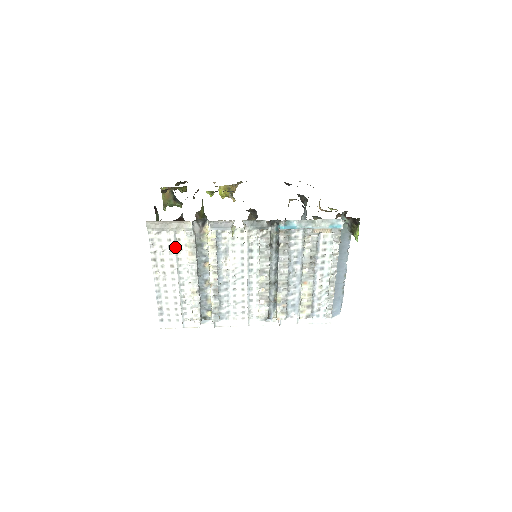
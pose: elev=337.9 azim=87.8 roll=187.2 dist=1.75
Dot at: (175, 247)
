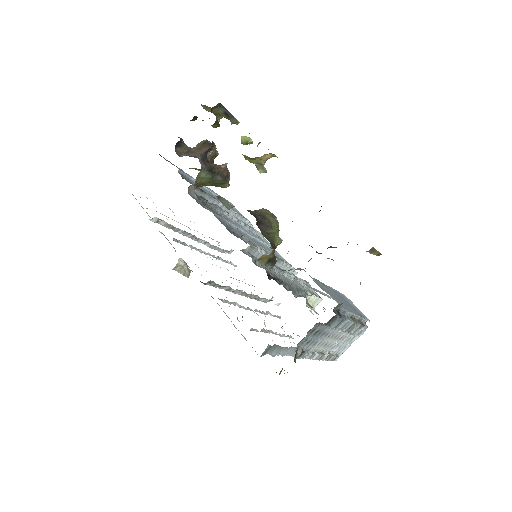
Dot at: (162, 214)
